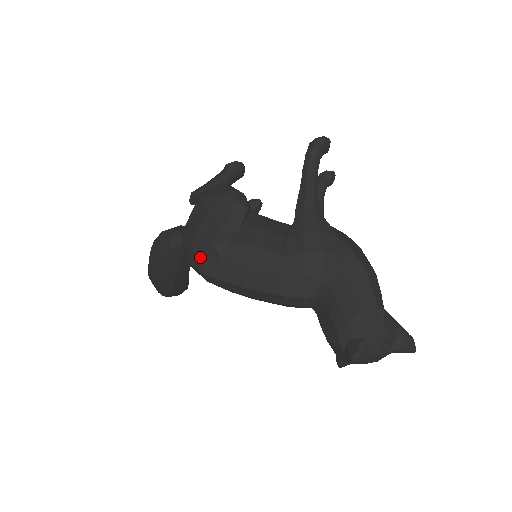
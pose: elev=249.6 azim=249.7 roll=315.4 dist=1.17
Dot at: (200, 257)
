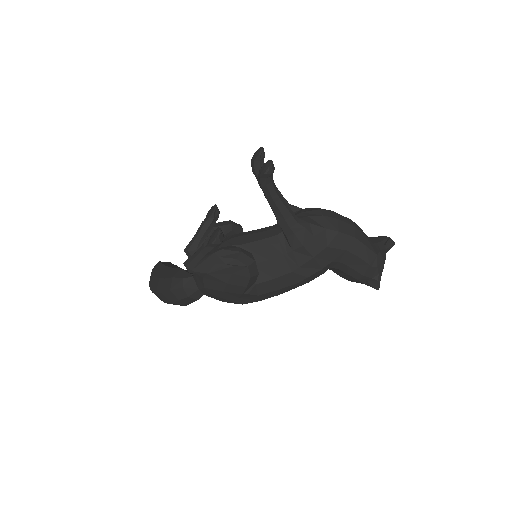
Dot at: (236, 300)
